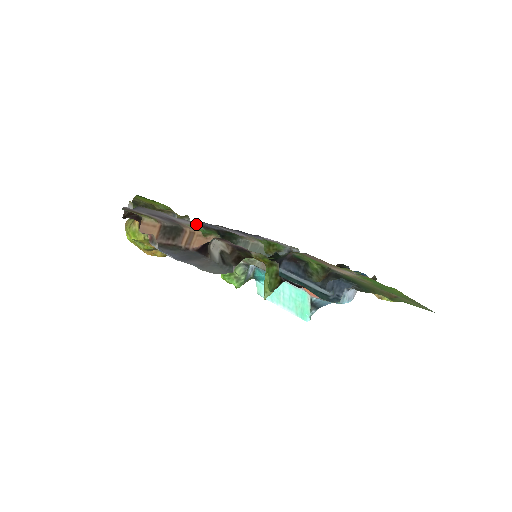
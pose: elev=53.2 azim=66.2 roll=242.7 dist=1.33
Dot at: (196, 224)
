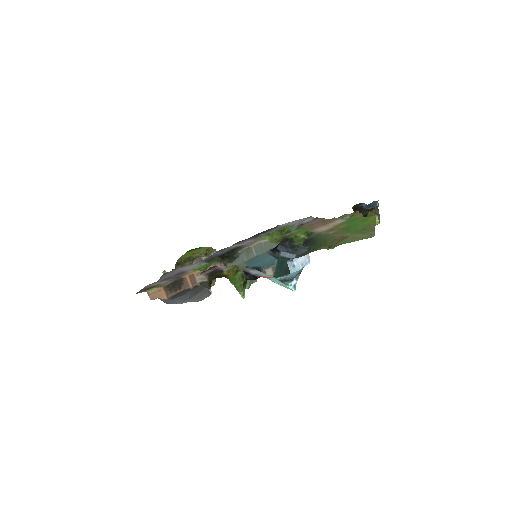
Dot at: (201, 263)
